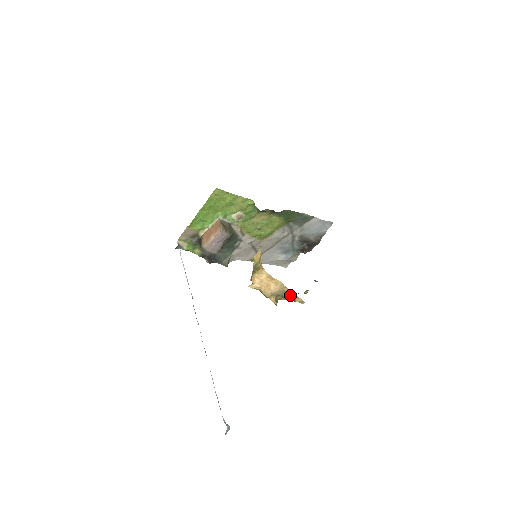
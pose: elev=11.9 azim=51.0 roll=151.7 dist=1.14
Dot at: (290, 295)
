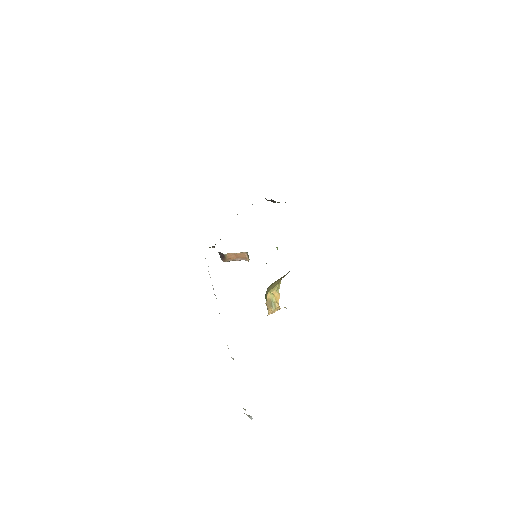
Dot at: (284, 307)
